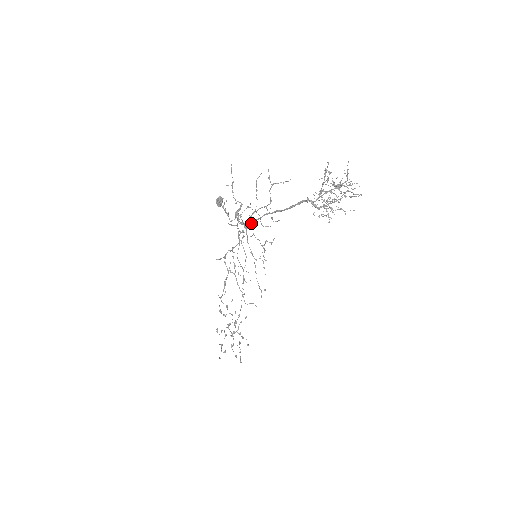
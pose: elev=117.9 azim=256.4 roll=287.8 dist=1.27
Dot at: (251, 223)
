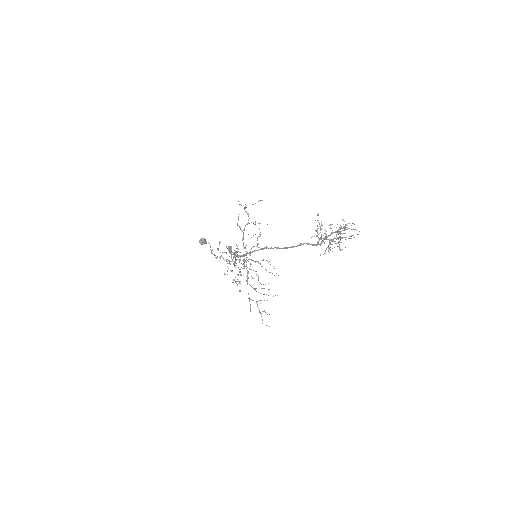
Dot at: occluded
